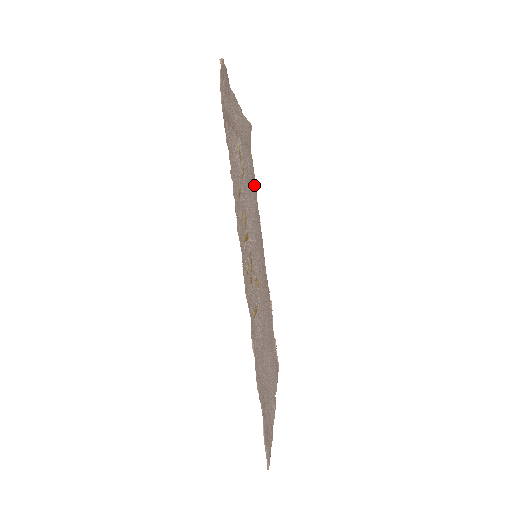
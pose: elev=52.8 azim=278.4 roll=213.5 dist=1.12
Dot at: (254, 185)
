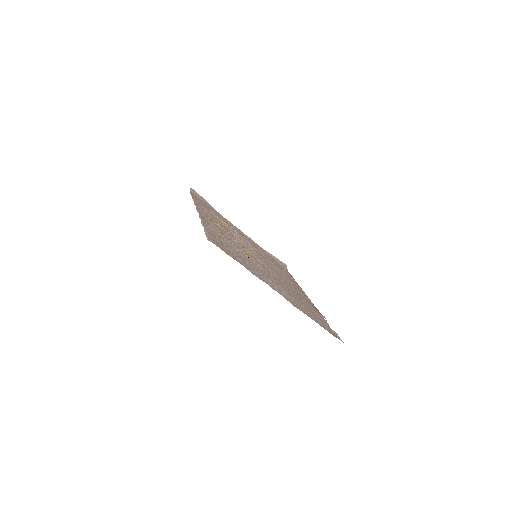
Dot at: occluded
